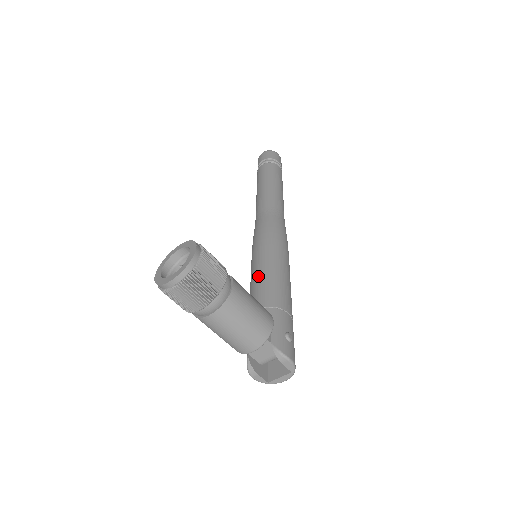
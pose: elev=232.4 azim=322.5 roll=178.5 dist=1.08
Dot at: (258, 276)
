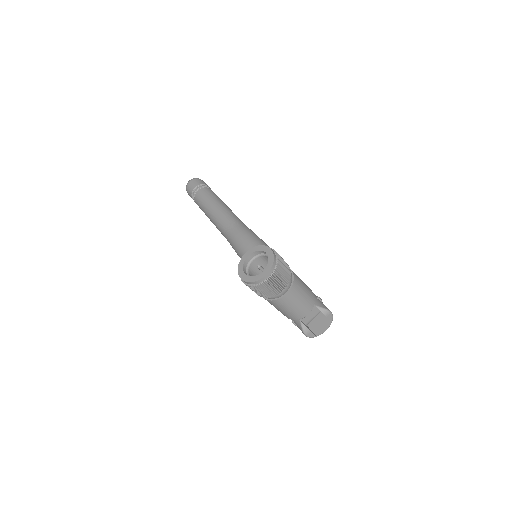
Dot at: occluded
